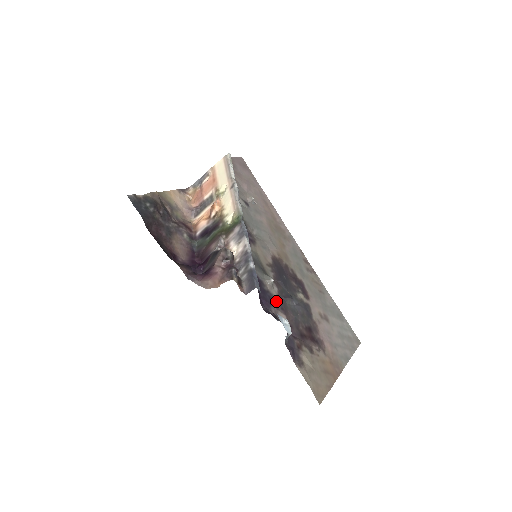
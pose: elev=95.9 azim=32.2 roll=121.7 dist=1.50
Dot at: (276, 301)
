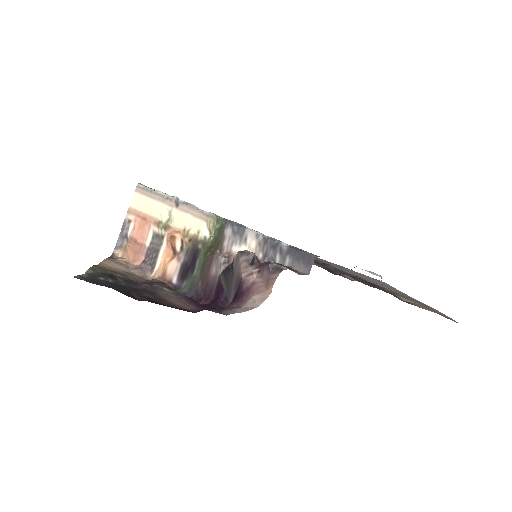
Dot at: (328, 269)
